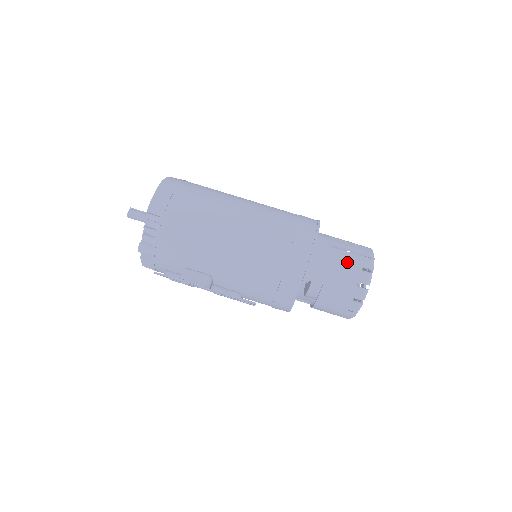
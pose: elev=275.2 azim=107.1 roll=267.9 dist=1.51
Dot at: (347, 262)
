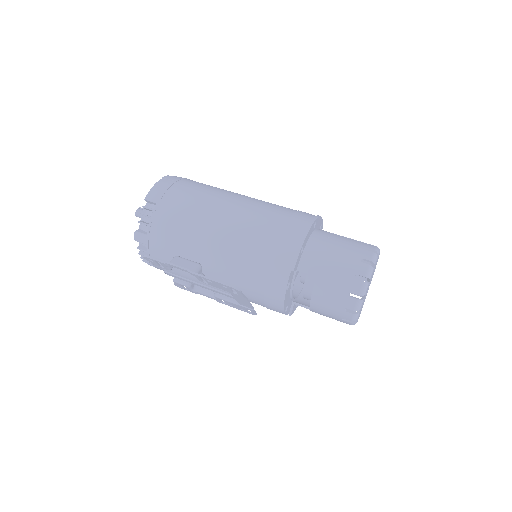
Dot at: (344, 253)
